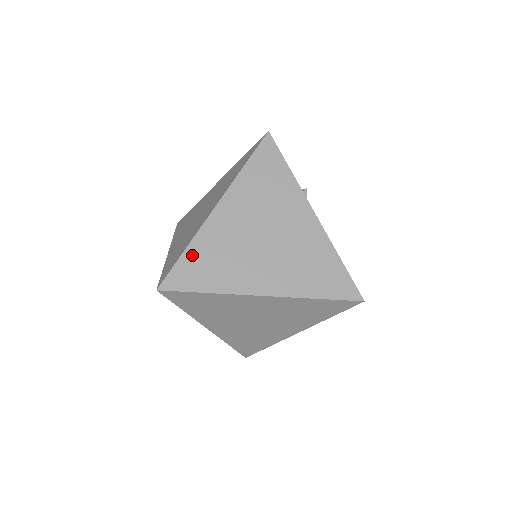
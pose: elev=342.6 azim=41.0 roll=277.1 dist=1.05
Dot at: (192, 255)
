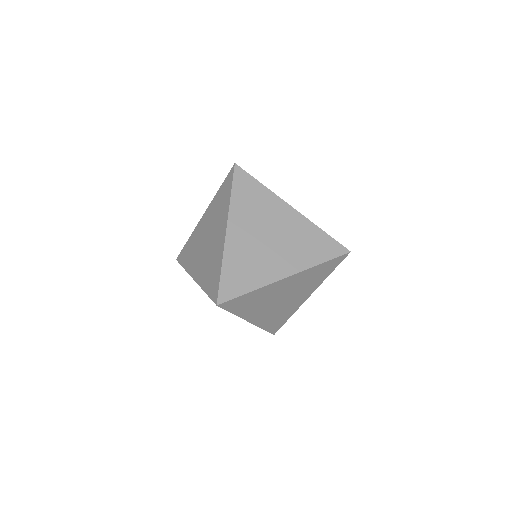
Dot at: (228, 271)
